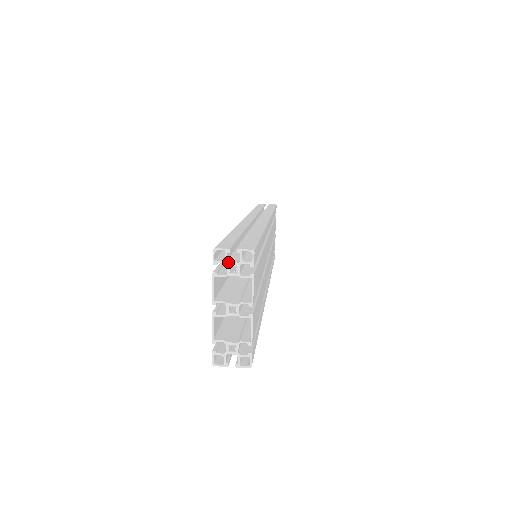
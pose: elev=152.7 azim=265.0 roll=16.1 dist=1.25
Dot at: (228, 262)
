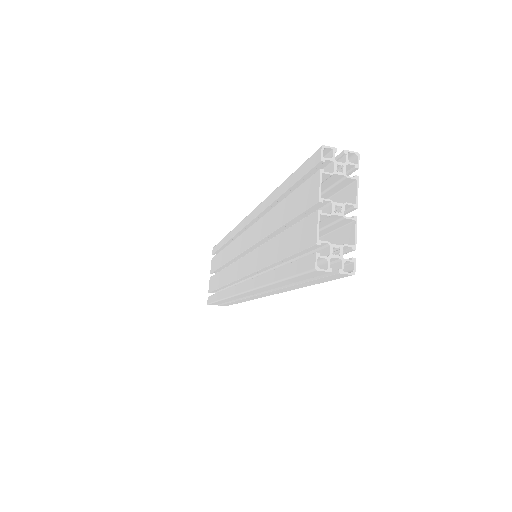
Dot at: (335, 160)
